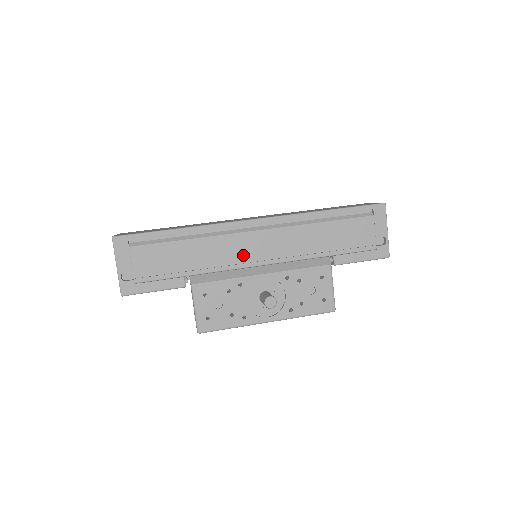
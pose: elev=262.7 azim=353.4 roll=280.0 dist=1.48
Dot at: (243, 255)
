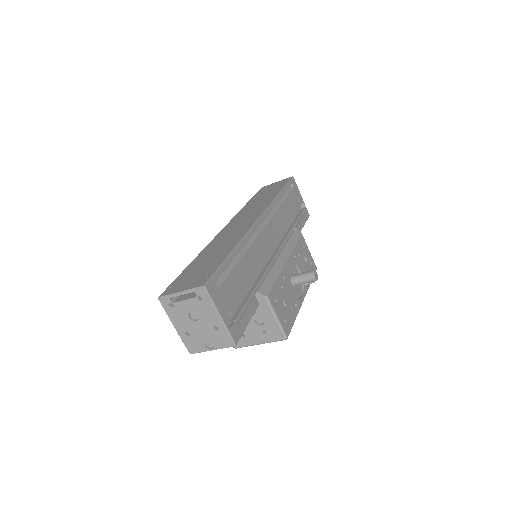
Dot at: (269, 253)
